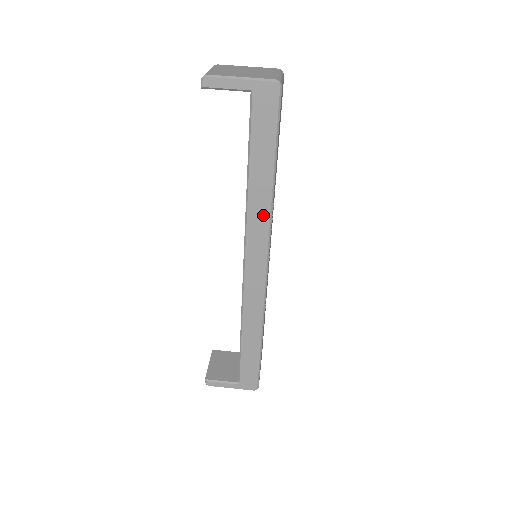
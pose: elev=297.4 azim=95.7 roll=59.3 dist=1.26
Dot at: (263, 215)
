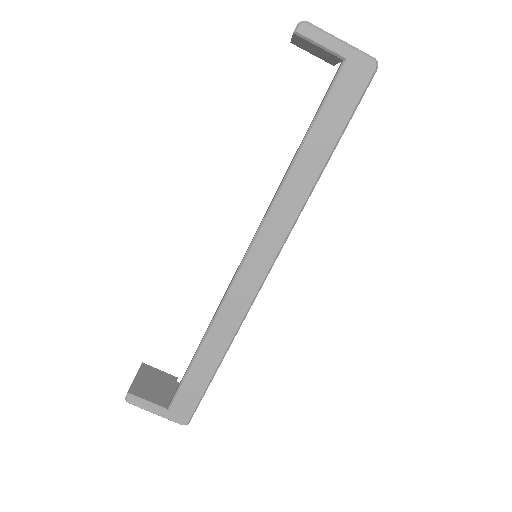
Dot at: (294, 204)
